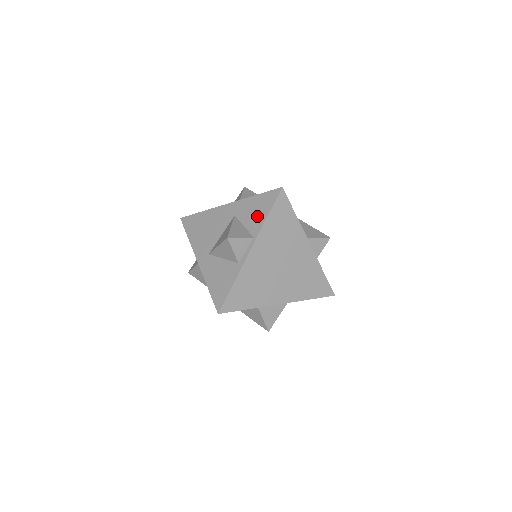
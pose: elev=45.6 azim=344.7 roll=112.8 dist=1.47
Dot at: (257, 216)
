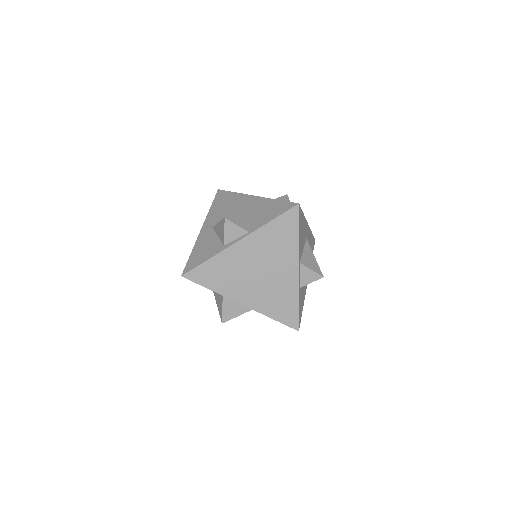
Dot at: (264, 216)
